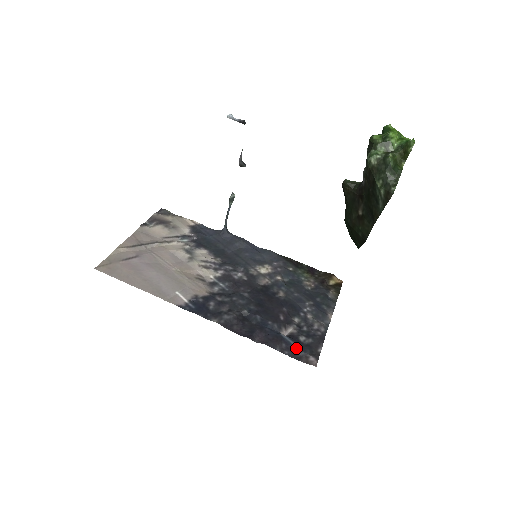
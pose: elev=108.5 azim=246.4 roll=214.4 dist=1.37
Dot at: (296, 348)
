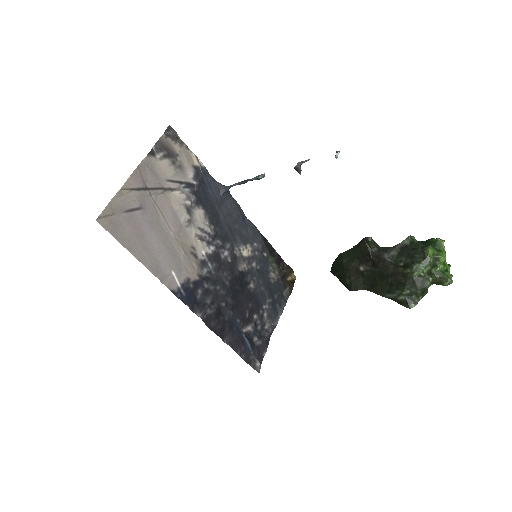
Dot at: (250, 351)
